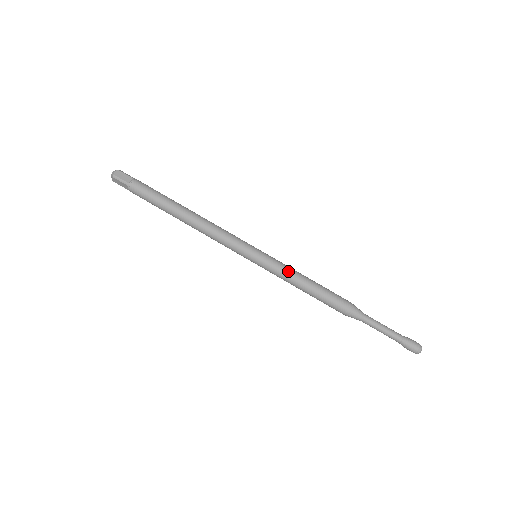
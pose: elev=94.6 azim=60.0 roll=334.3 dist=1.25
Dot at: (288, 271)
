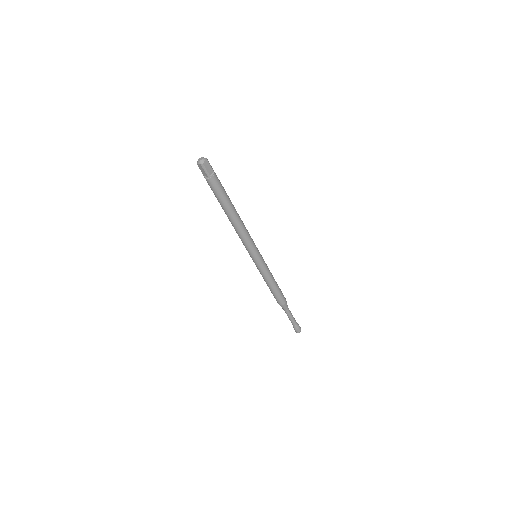
Dot at: (269, 274)
